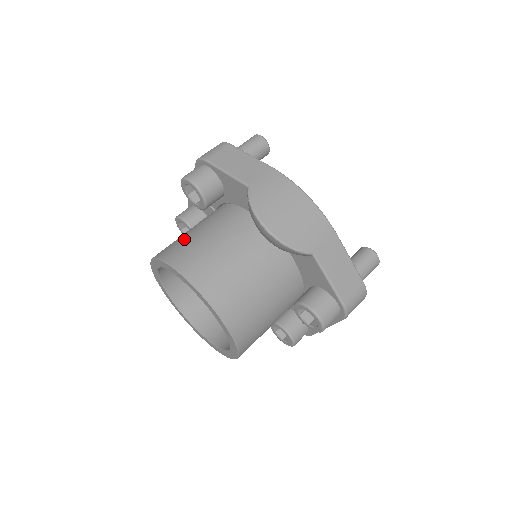
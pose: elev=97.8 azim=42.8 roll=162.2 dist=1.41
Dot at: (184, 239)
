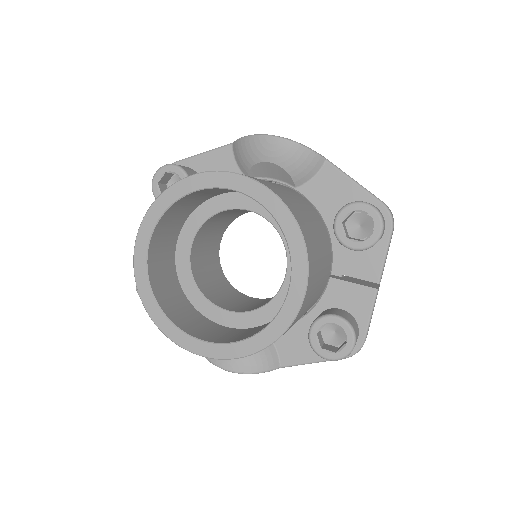
Dot at: occluded
